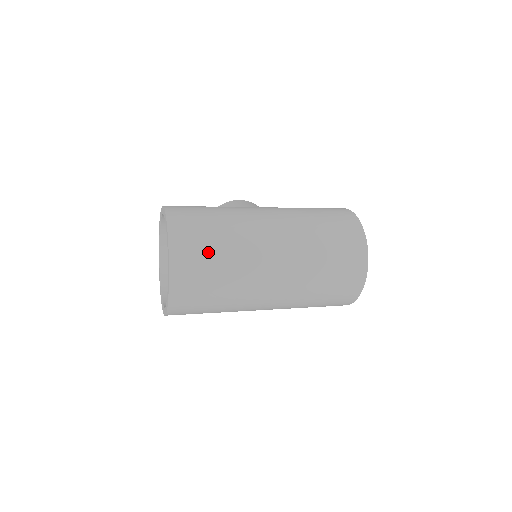
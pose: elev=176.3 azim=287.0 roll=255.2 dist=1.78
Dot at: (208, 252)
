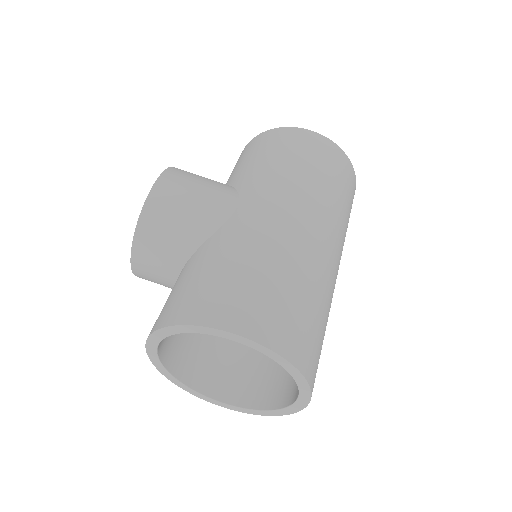
Dot at: (321, 336)
